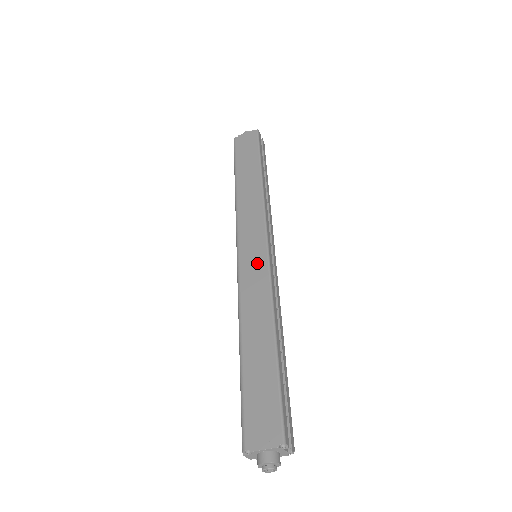
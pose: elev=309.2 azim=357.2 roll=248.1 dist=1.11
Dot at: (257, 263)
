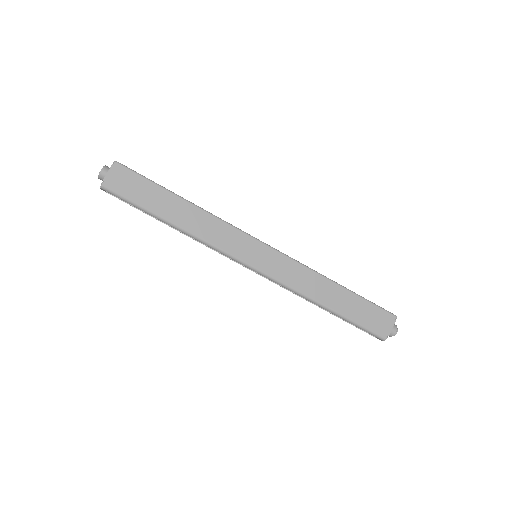
Dot at: (274, 260)
